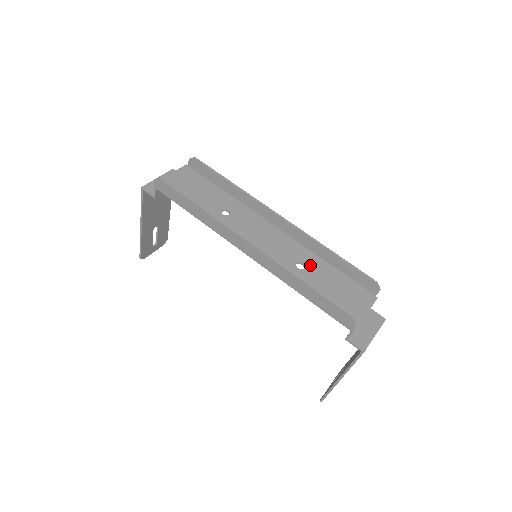
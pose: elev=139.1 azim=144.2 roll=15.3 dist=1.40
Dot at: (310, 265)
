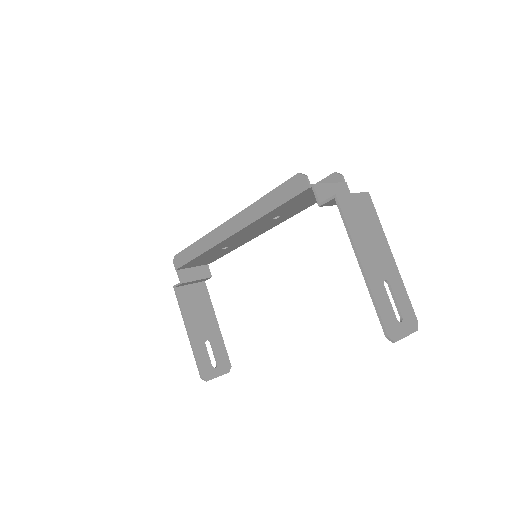
Dot at: occluded
